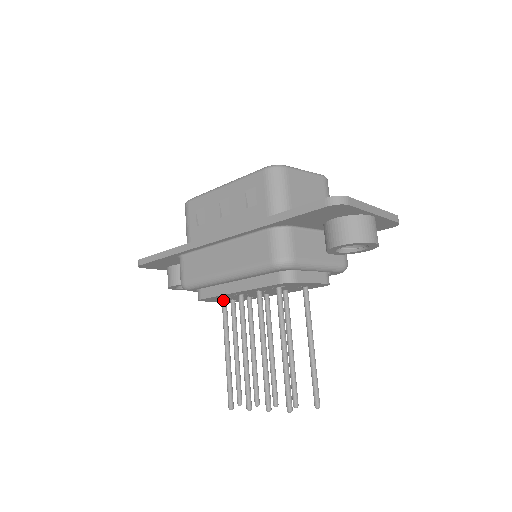
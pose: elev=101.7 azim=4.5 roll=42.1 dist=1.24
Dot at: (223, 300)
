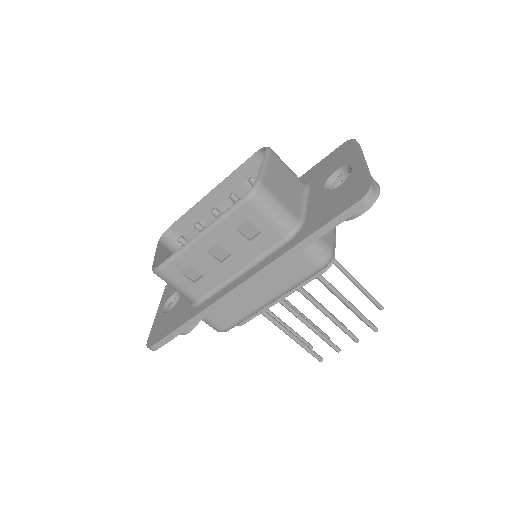
Dot at: occluded
